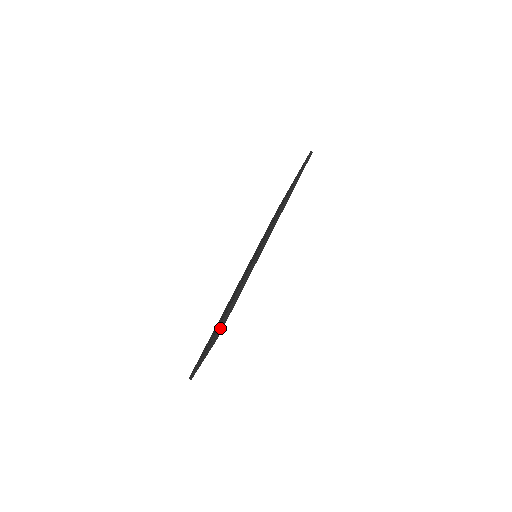
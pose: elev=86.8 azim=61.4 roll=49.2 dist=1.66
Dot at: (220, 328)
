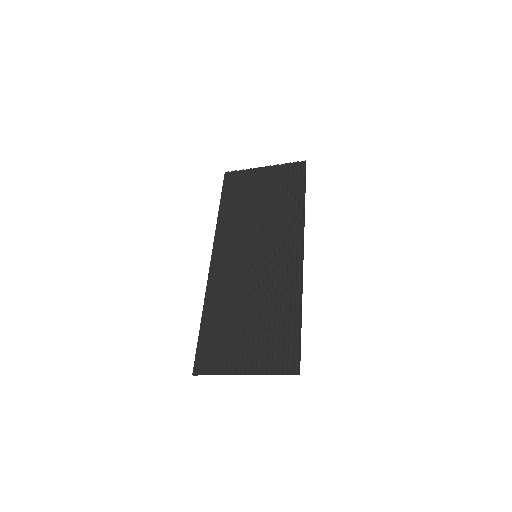
Dot at: occluded
